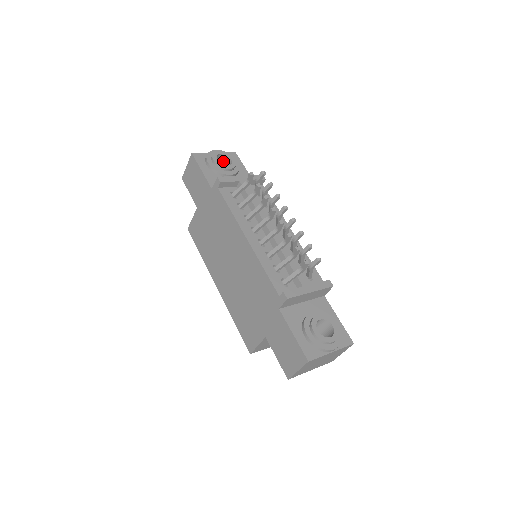
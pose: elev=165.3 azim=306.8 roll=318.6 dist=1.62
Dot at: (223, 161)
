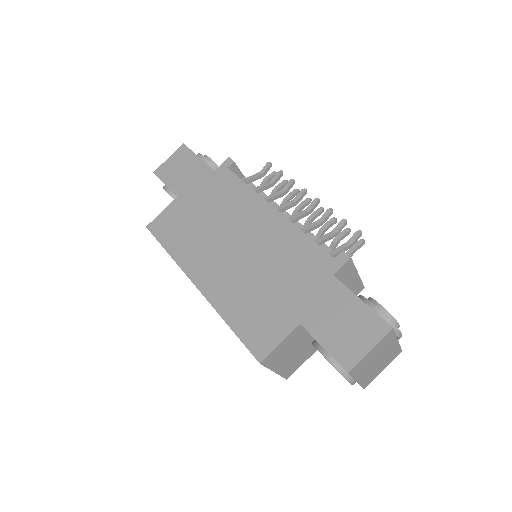
Dot at: occluded
